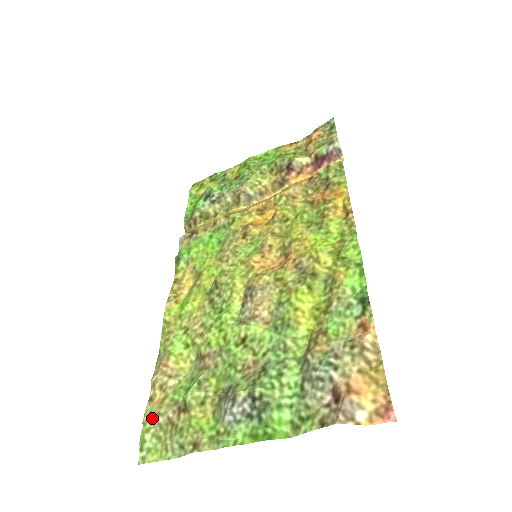
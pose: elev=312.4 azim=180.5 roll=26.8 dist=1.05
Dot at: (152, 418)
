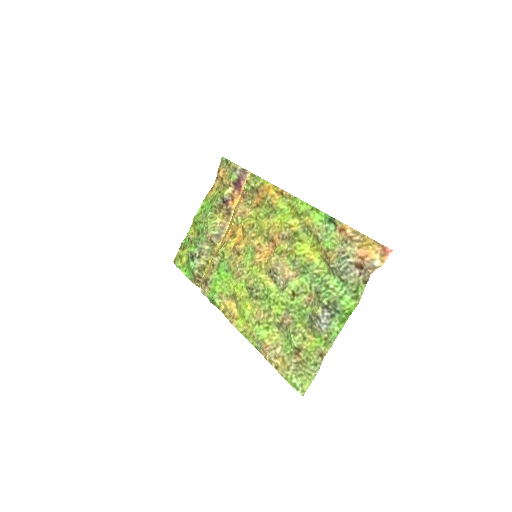
Dot at: (287, 372)
